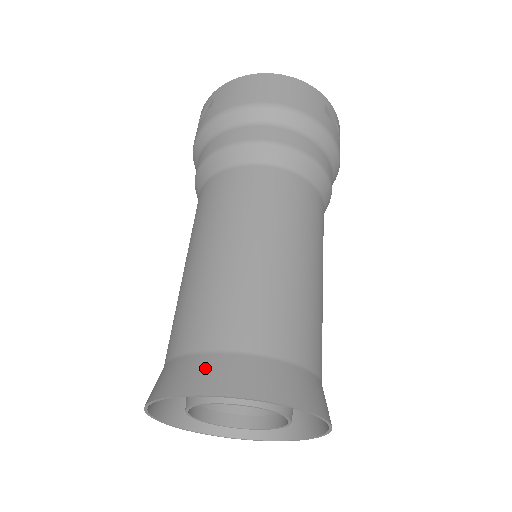
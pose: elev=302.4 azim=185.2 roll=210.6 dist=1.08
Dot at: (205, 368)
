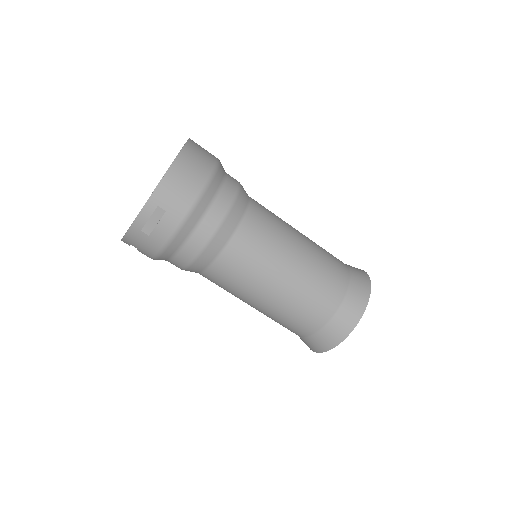
Dot at: (352, 303)
